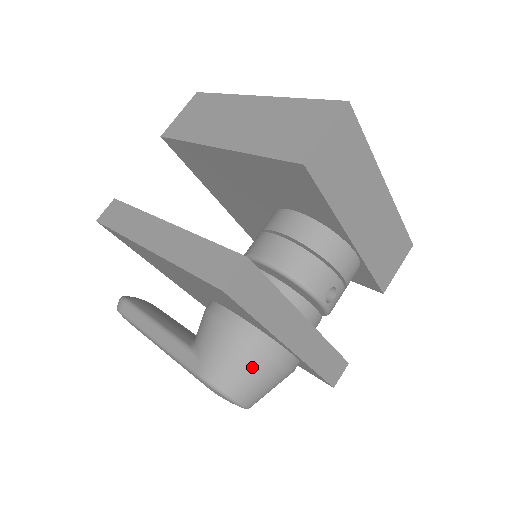
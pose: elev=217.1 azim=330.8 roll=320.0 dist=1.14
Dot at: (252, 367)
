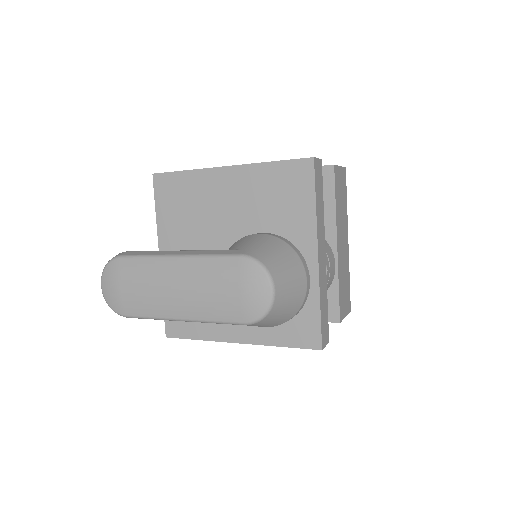
Dot at: (288, 262)
